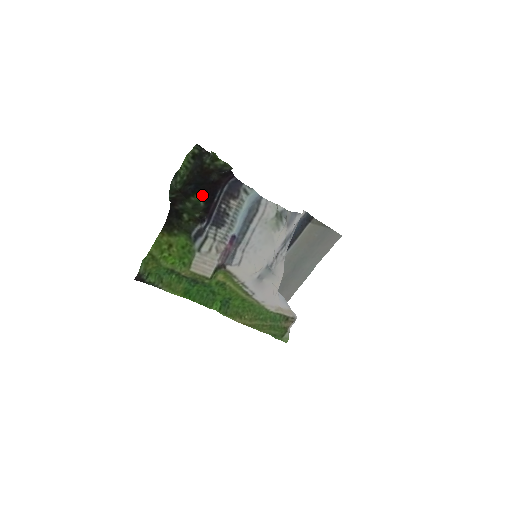
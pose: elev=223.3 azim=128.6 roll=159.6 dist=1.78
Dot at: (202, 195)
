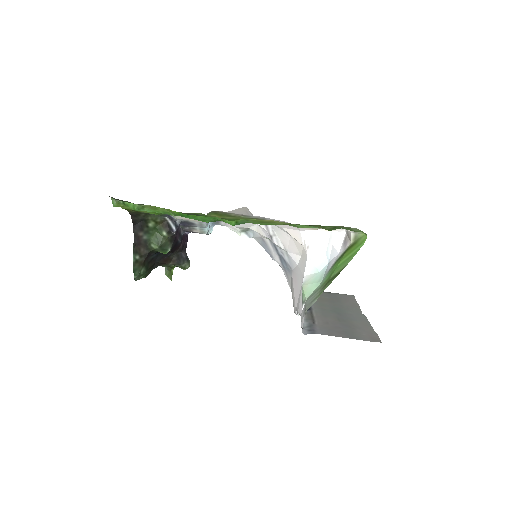
Dot at: occluded
